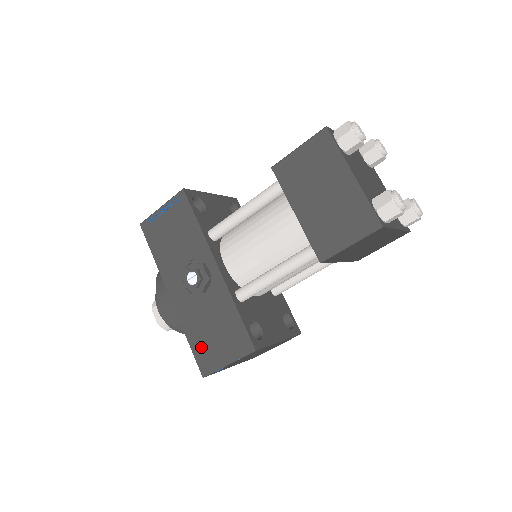
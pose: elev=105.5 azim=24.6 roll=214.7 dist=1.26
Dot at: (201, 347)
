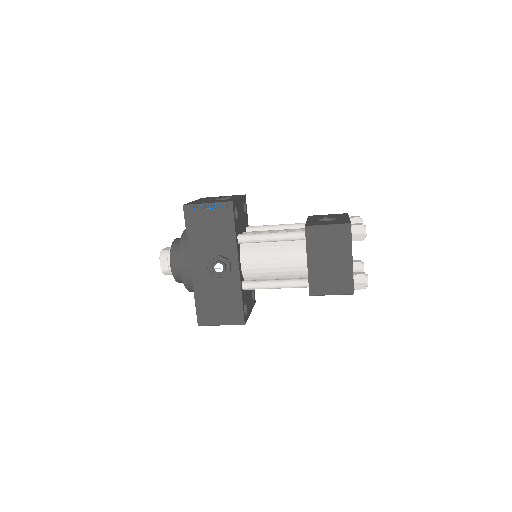
Dot at: (204, 308)
